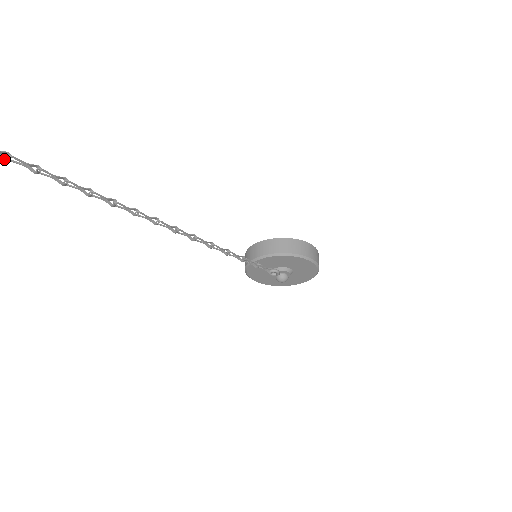
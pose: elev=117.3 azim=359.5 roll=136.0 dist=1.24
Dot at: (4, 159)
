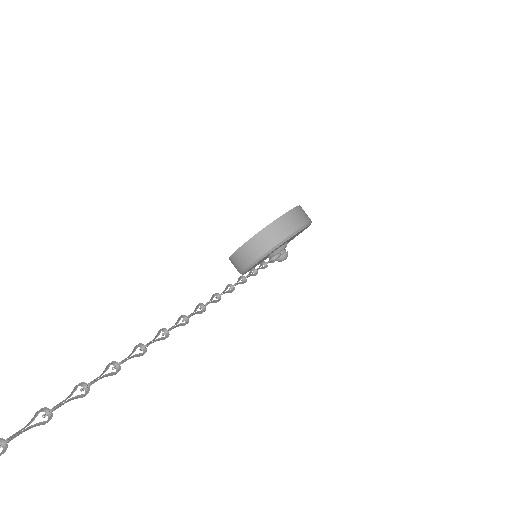
Dot at: out of frame
